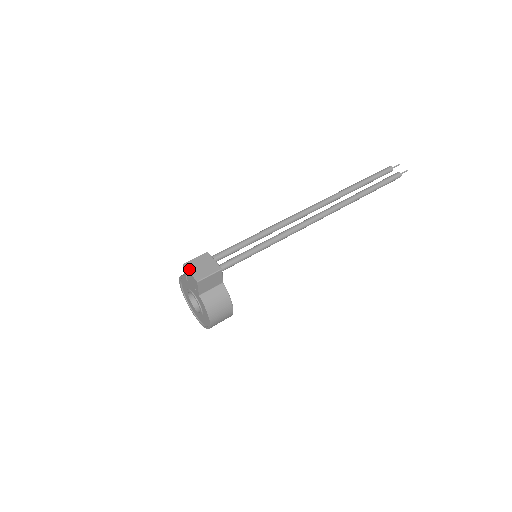
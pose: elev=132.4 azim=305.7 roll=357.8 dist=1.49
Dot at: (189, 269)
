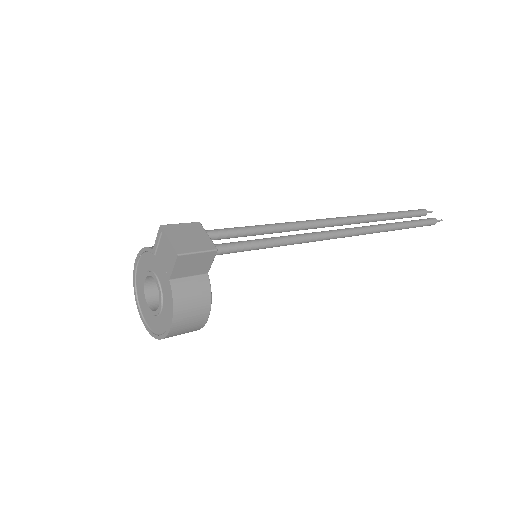
Dot at: (169, 234)
